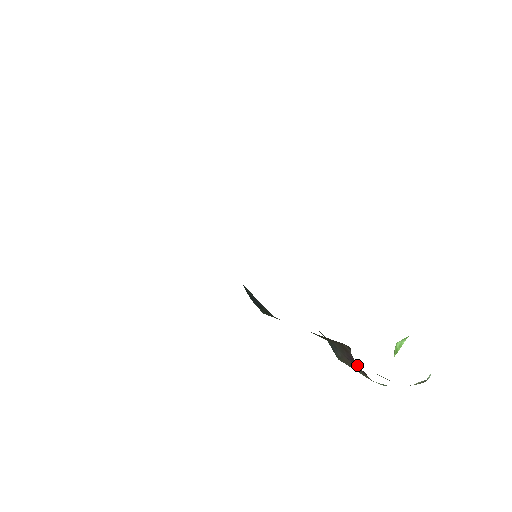
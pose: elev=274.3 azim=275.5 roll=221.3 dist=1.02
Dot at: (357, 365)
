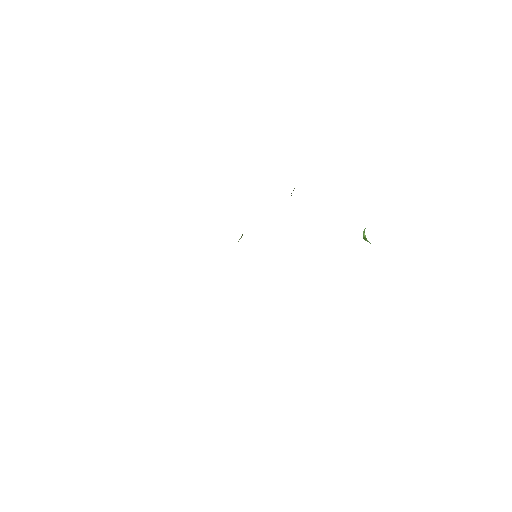
Dot at: occluded
